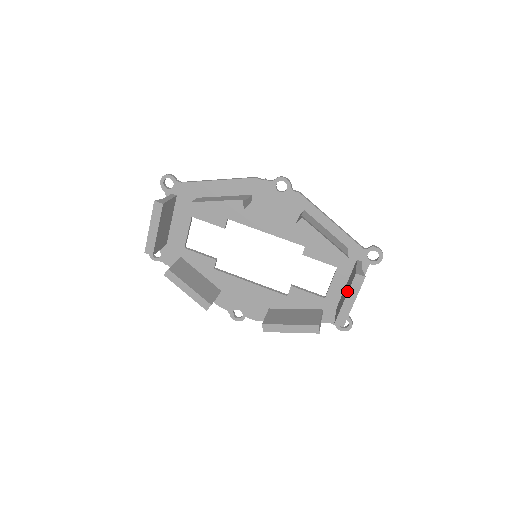
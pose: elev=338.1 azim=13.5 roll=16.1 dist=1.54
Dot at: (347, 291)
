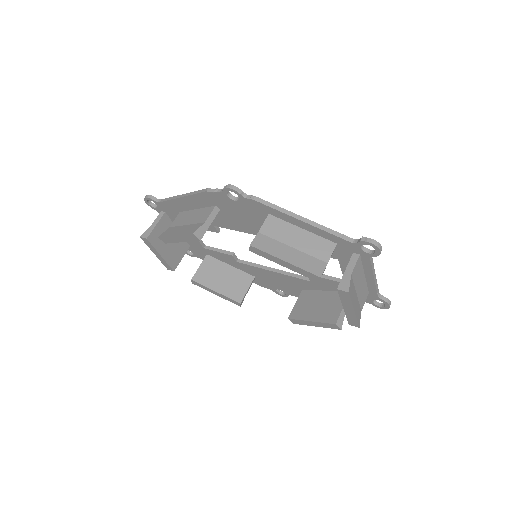
Dot at: occluded
